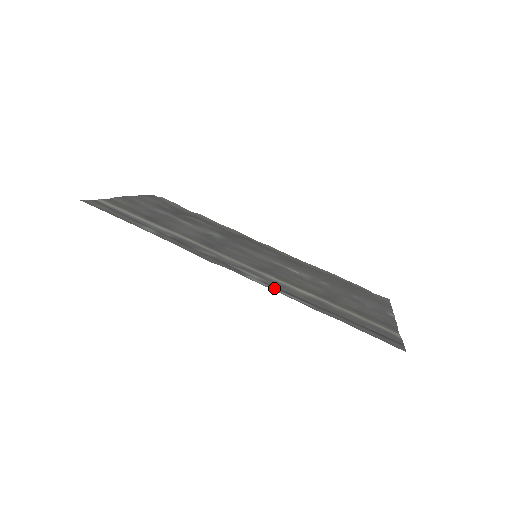
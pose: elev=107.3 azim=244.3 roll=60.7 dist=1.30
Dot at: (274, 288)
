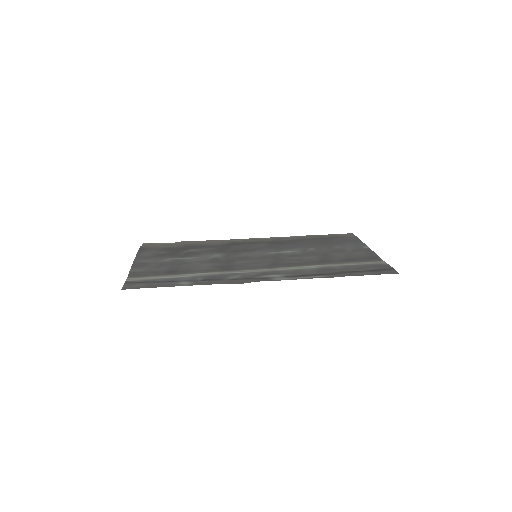
Dot at: (296, 277)
